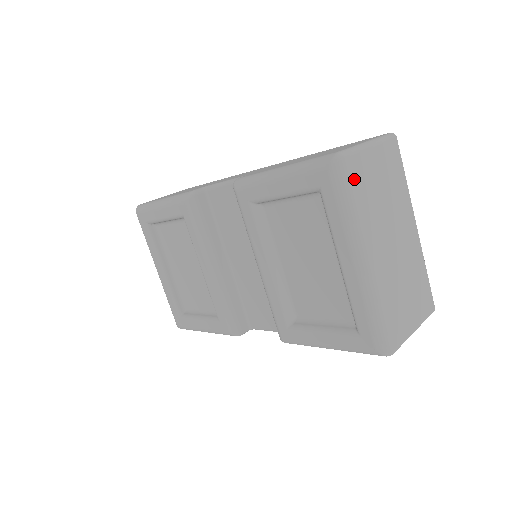
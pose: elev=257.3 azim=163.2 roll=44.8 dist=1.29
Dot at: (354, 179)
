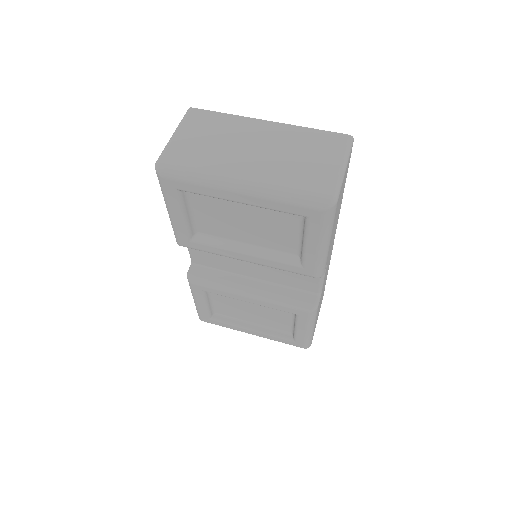
Dot at: (179, 162)
